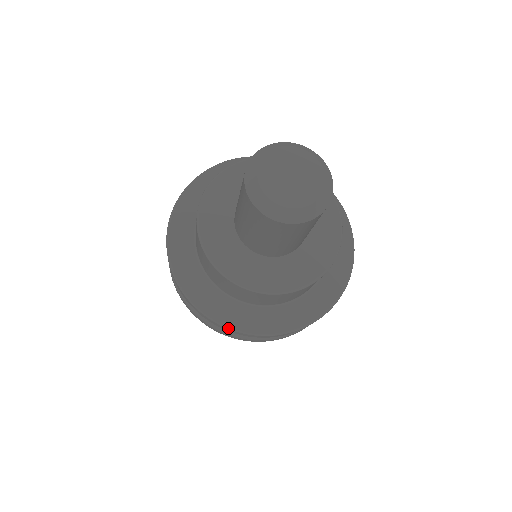
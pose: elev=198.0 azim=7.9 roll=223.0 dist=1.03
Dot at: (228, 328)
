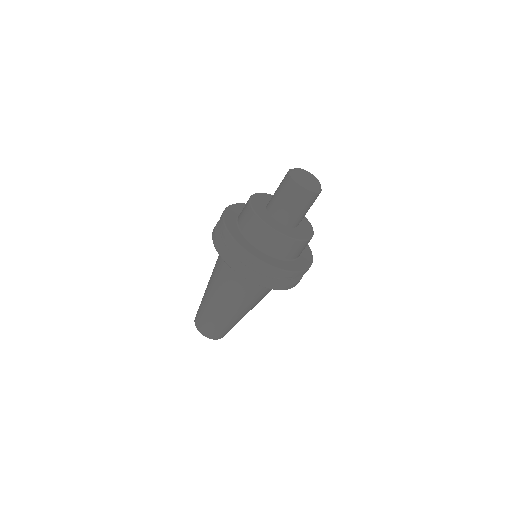
Dot at: (241, 247)
